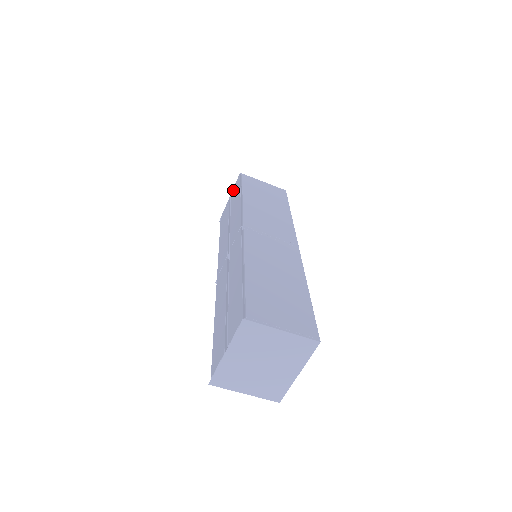
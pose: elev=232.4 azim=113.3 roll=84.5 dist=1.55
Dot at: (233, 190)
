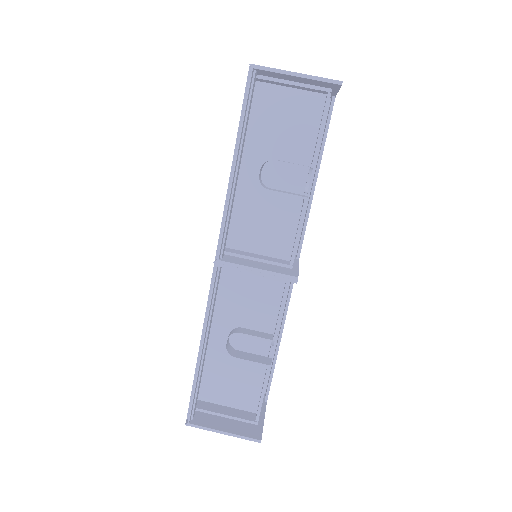
Dot at: occluded
